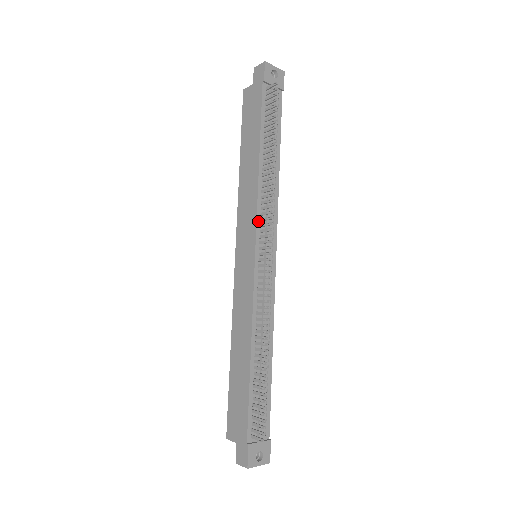
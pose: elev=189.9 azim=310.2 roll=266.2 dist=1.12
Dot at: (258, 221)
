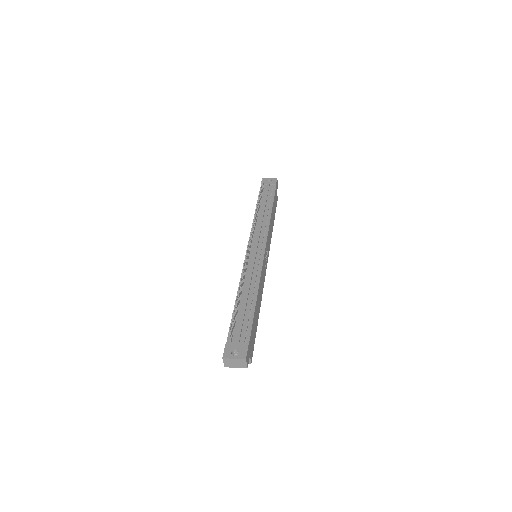
Dot at: occluded
